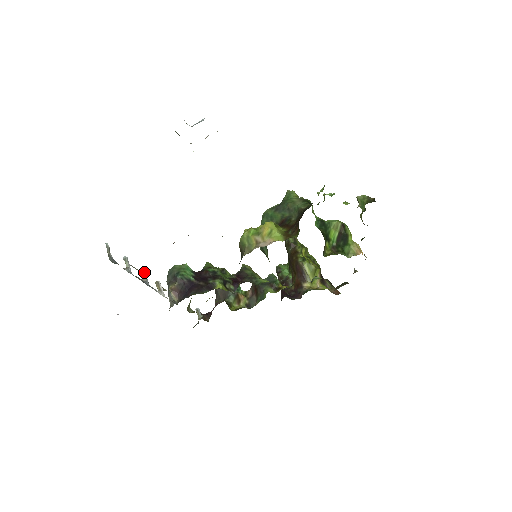
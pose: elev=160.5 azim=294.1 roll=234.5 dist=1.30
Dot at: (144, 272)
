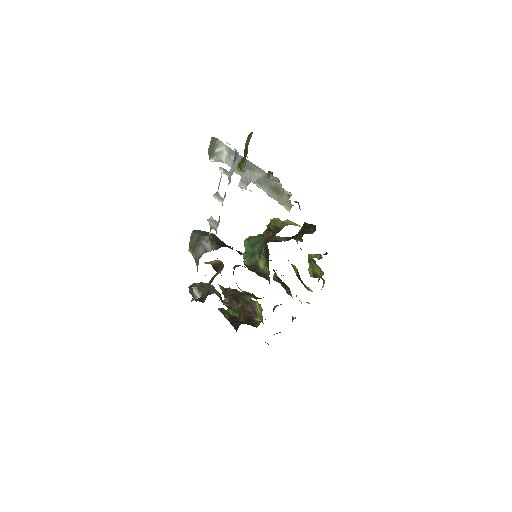
Dot at: (218, 195)
